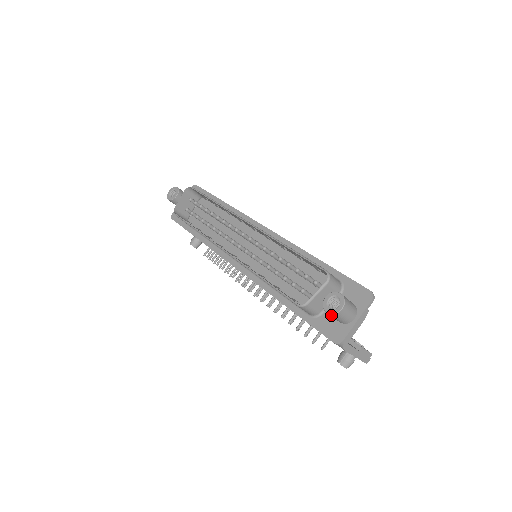
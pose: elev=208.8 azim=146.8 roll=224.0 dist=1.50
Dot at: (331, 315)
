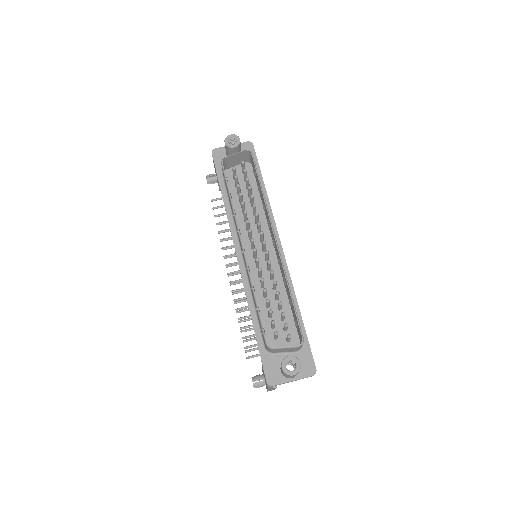
Dot at: (283, 371)
